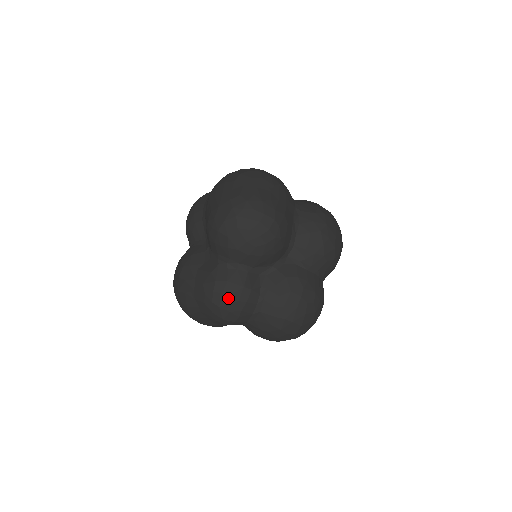
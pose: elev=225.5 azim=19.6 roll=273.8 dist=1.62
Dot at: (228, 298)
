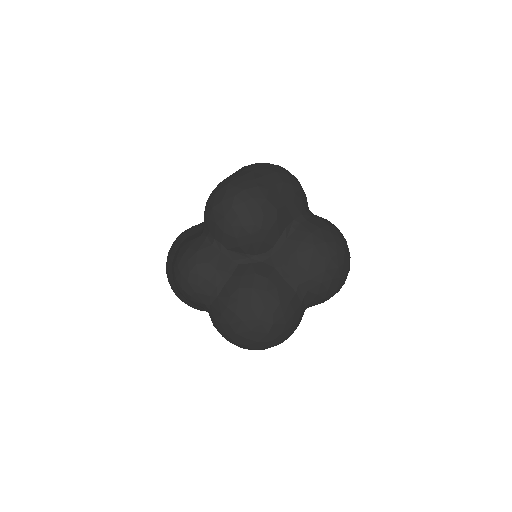
Dot at: (190, 267)
